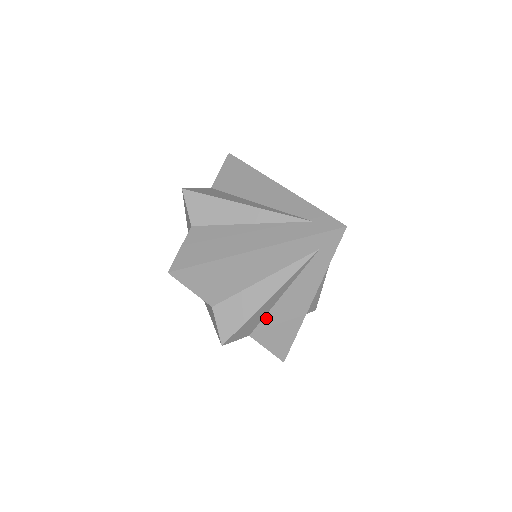
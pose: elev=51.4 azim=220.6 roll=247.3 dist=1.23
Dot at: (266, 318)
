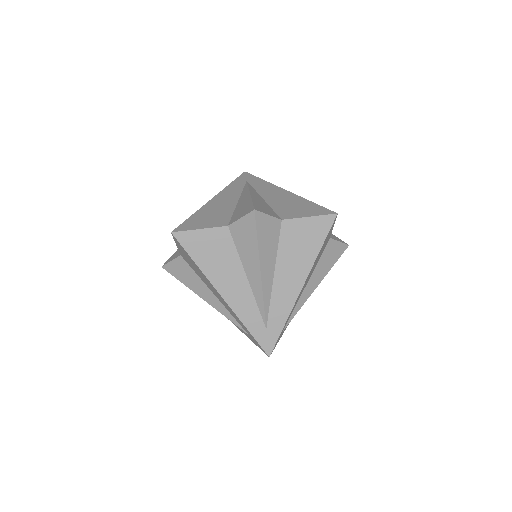
Dot at: (275, 209)
